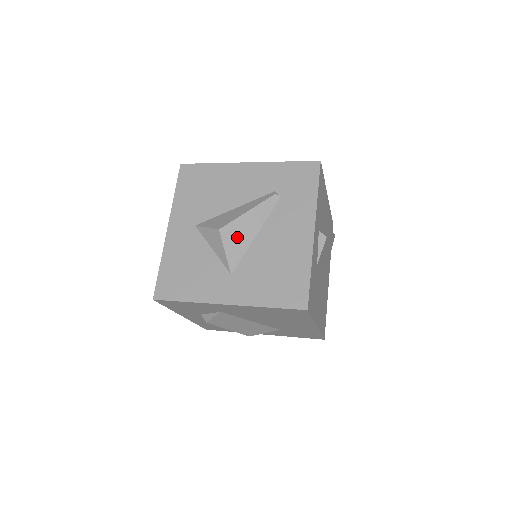
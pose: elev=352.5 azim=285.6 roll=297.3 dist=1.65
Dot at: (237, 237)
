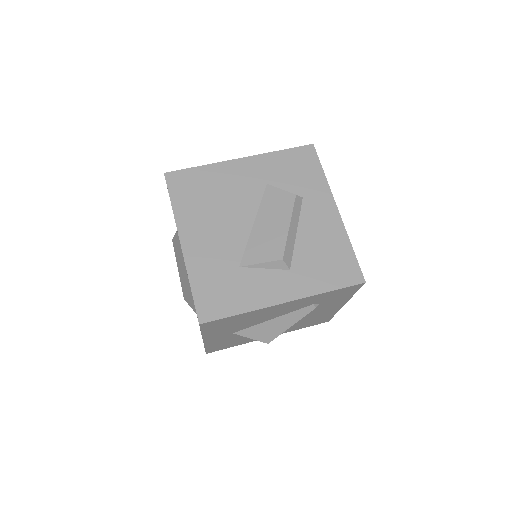
Dot at: occluded
